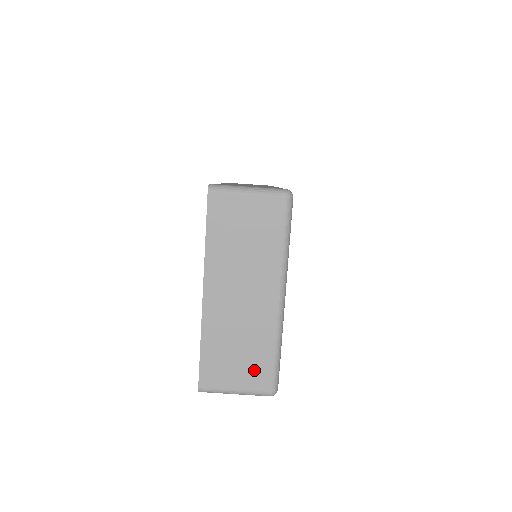
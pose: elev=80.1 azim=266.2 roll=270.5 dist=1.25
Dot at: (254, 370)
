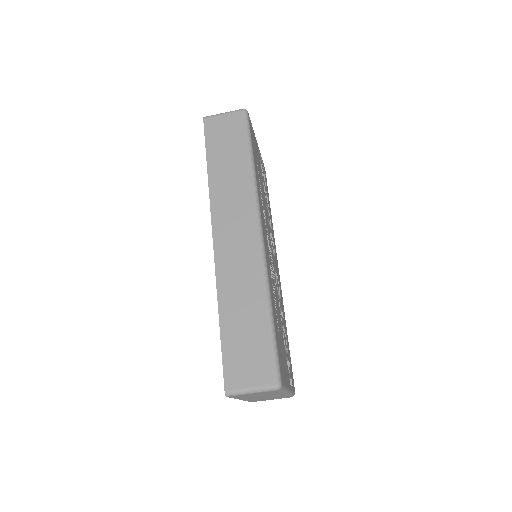
Dot at: occluded
